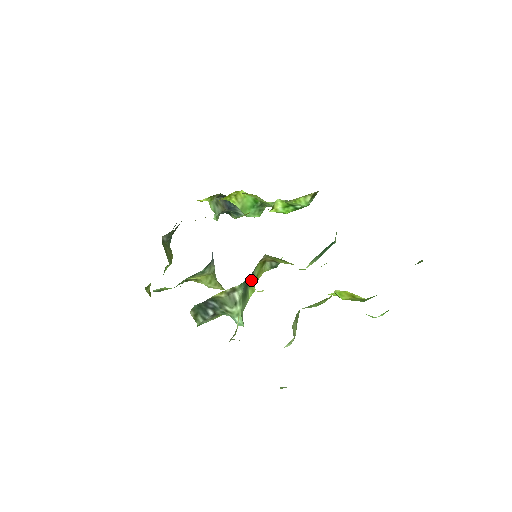
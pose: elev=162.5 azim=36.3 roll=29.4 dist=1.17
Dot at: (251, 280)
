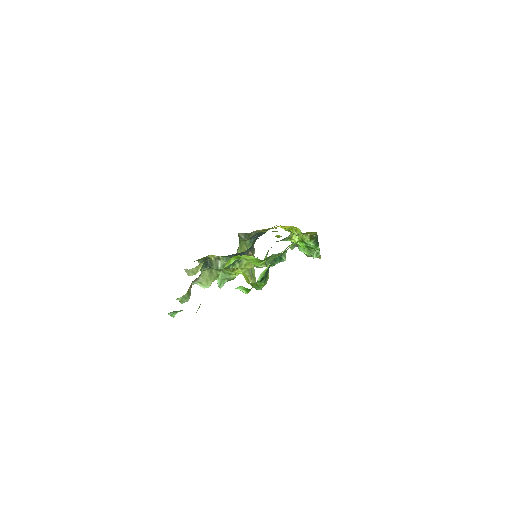
Dot at: (239, 264)
